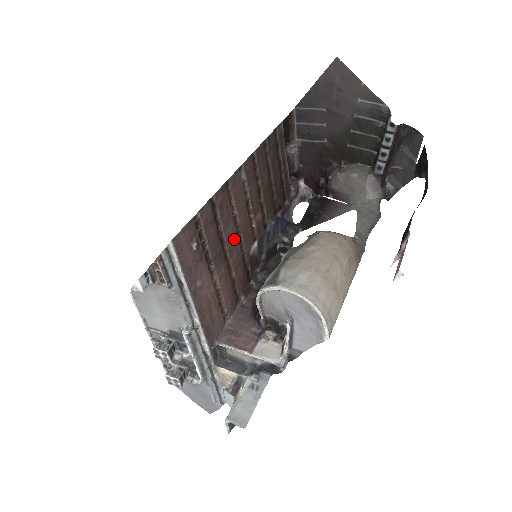
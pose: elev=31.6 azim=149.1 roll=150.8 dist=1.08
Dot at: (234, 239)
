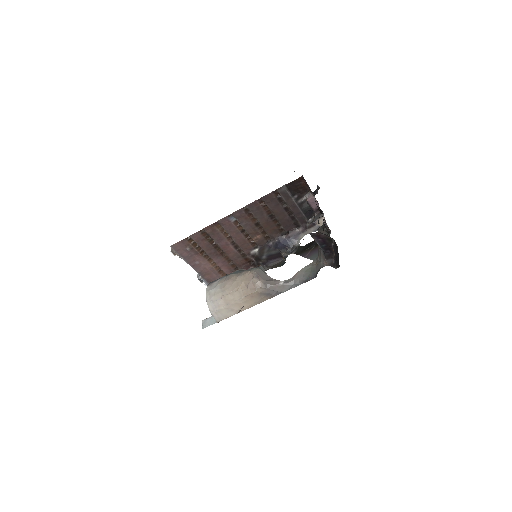
Dot at: (229, 247)
